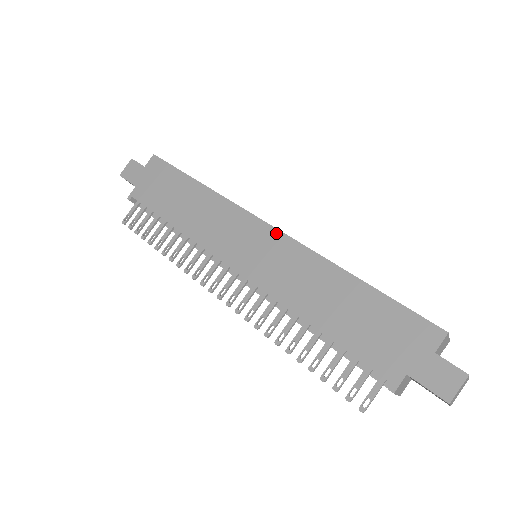
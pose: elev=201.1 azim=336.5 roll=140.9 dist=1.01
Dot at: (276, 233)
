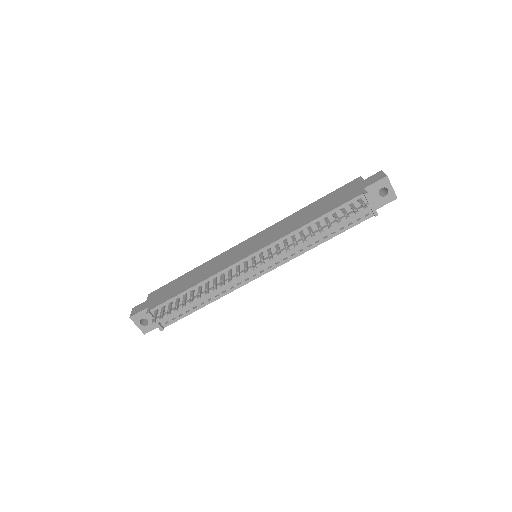
Dot at: (257, 235)
